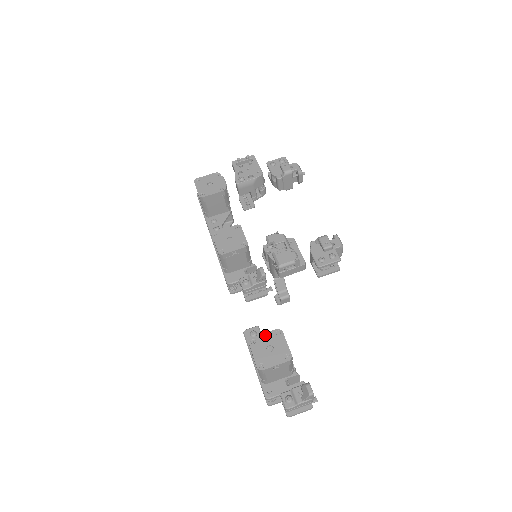
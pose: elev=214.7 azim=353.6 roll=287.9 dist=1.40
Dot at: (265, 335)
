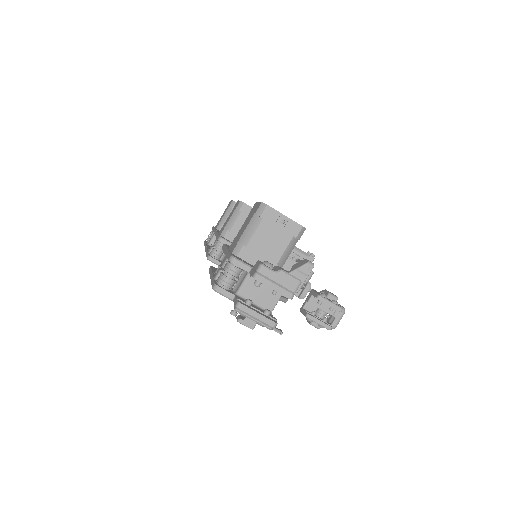
Dot at: occluded
